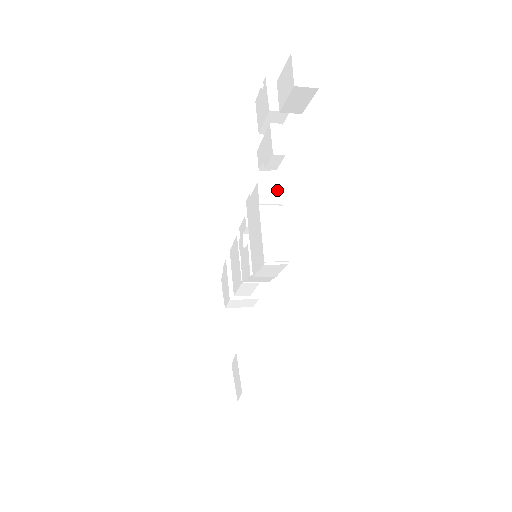
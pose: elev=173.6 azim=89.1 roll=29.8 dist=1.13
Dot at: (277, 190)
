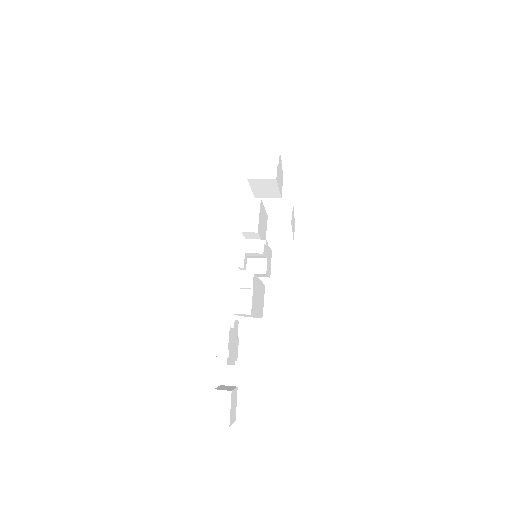
Dot at: (248, 315)
